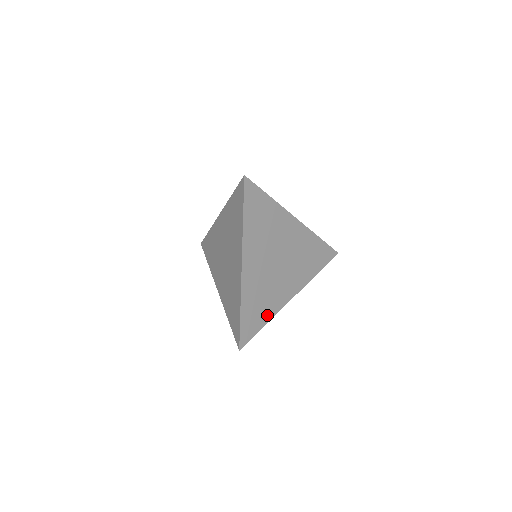
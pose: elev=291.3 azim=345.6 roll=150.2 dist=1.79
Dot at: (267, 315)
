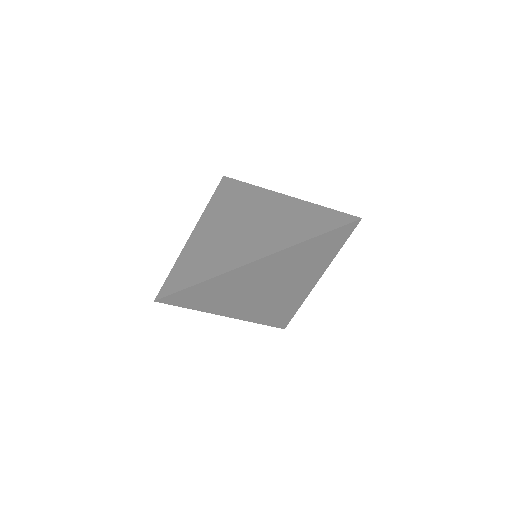
Dot at: (294, 306)
